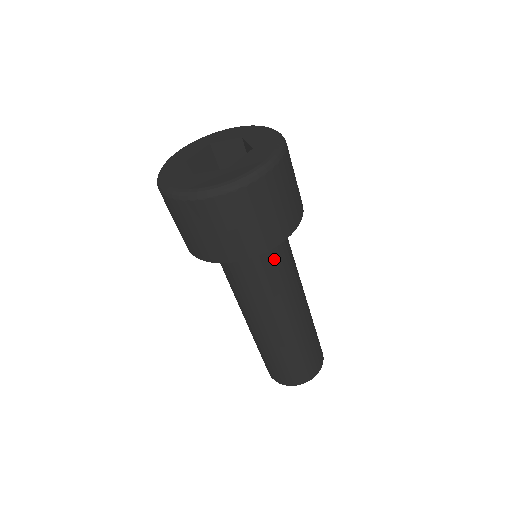
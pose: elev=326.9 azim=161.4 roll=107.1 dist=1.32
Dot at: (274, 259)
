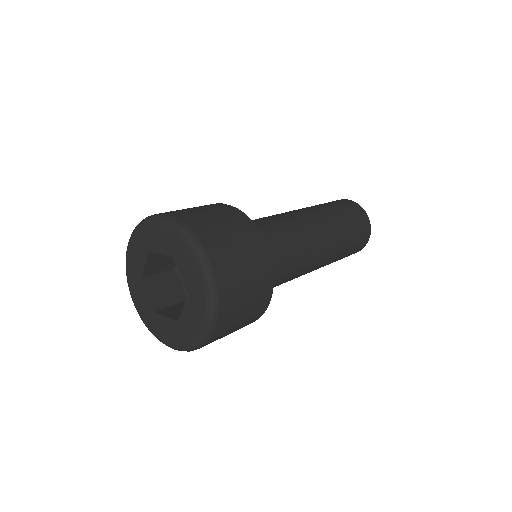
Dot at: occluded
